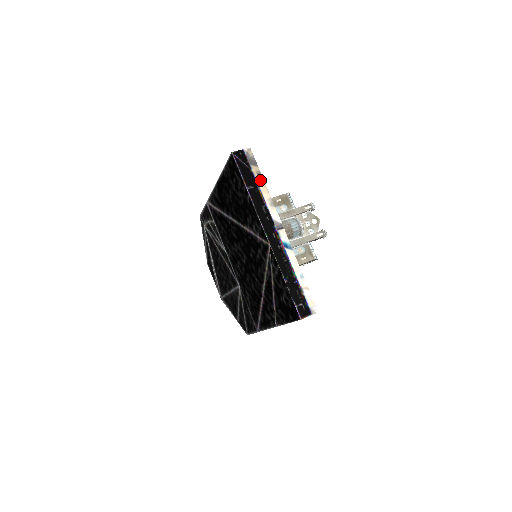
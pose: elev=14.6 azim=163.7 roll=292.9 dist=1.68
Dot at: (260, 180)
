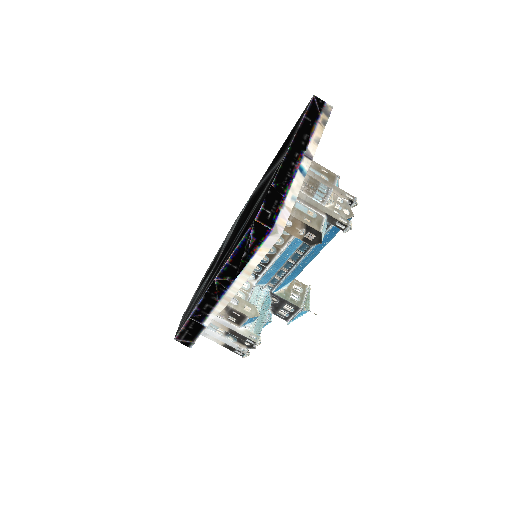
Dot at: (322, 124)
